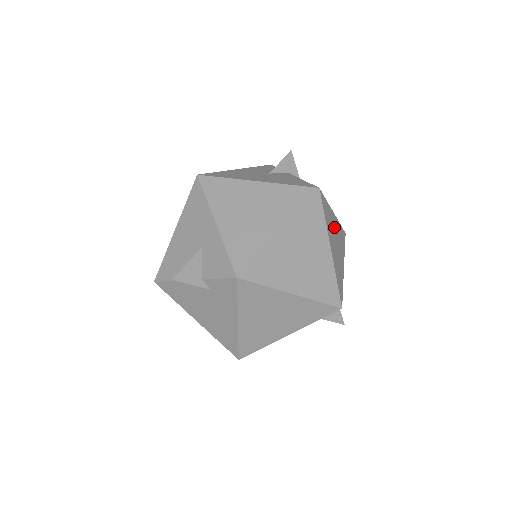
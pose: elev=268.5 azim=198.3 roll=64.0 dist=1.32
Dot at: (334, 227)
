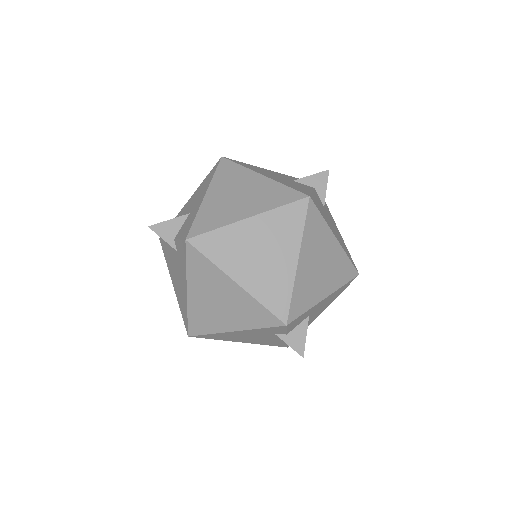
Dot at: (326, 250)
